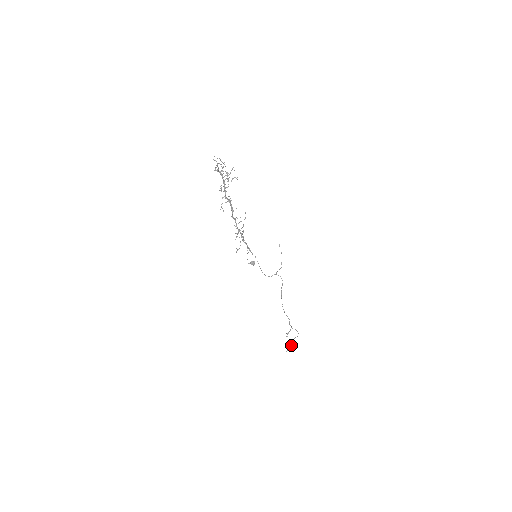
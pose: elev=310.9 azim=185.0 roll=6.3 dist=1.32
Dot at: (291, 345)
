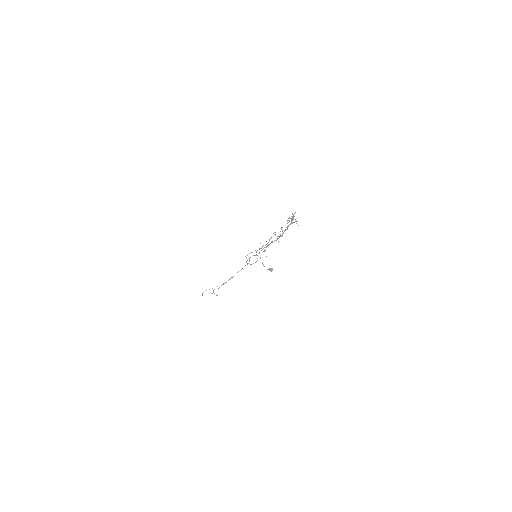
Dot at: (214, 293)
